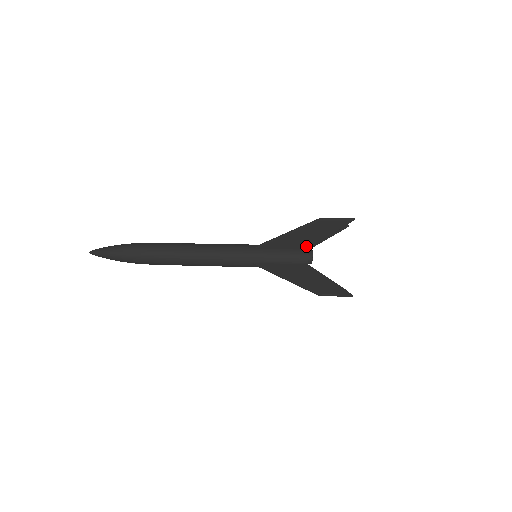
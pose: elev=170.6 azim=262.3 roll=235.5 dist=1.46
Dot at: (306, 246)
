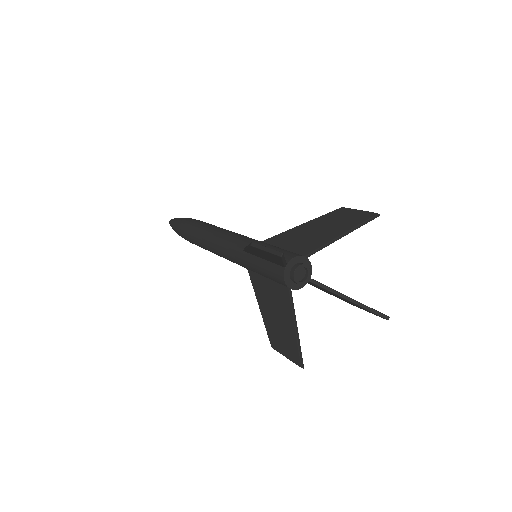
Dot at: (278, 264)
